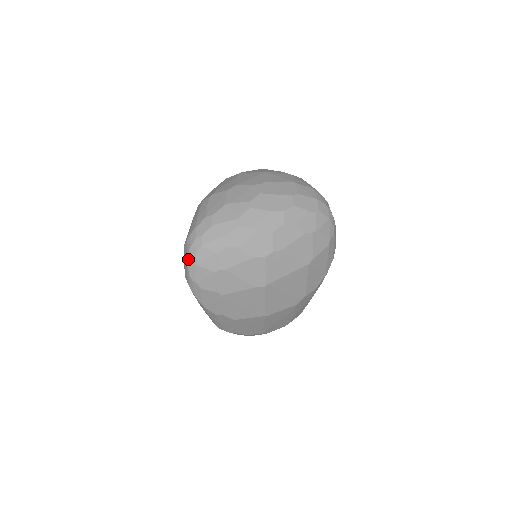
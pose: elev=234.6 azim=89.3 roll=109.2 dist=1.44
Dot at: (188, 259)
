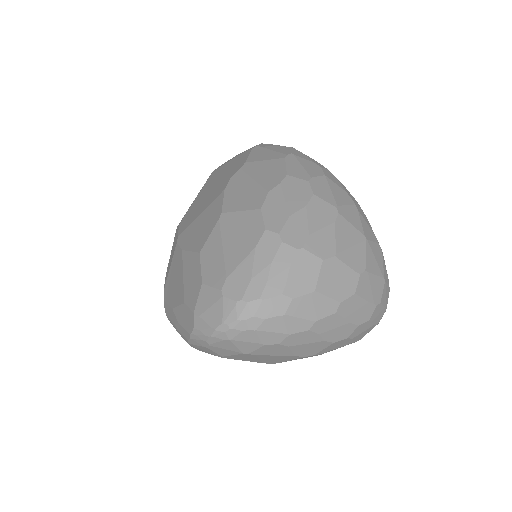
Dot at: (224, 328)
